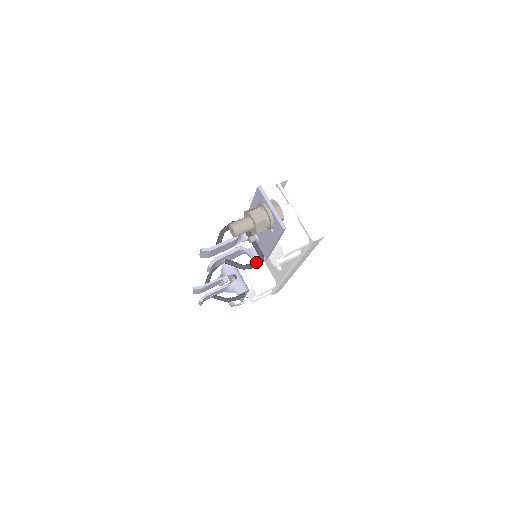
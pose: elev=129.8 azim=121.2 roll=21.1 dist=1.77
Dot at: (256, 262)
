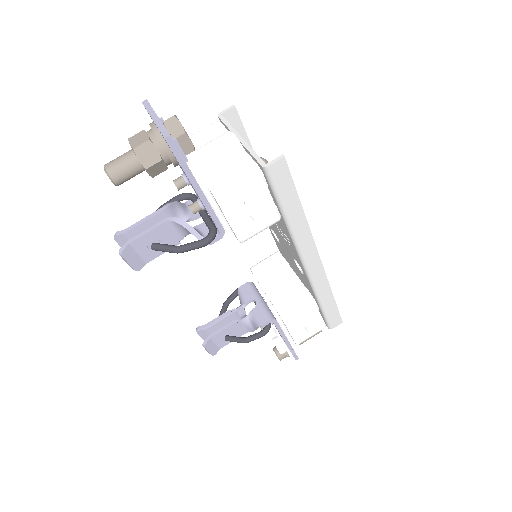
Dot at: occluded
